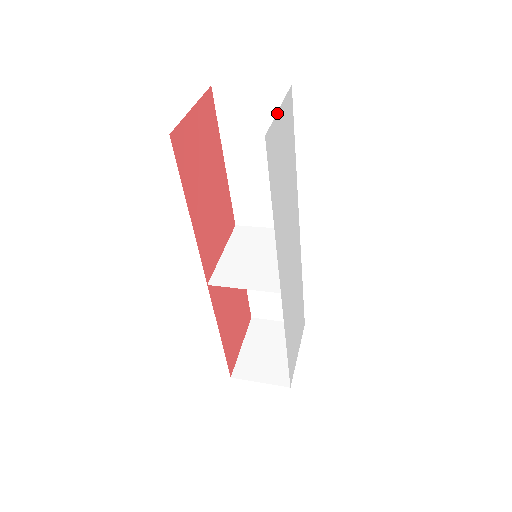
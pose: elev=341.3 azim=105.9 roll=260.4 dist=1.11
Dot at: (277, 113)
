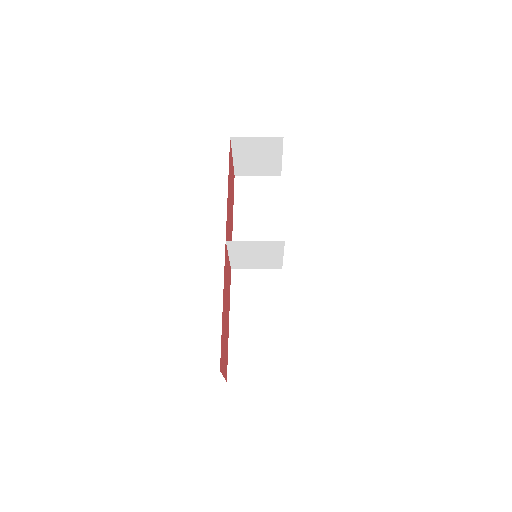
Dot at: occluded
